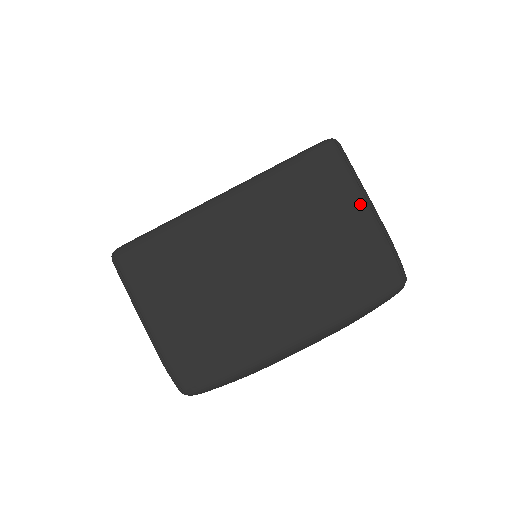
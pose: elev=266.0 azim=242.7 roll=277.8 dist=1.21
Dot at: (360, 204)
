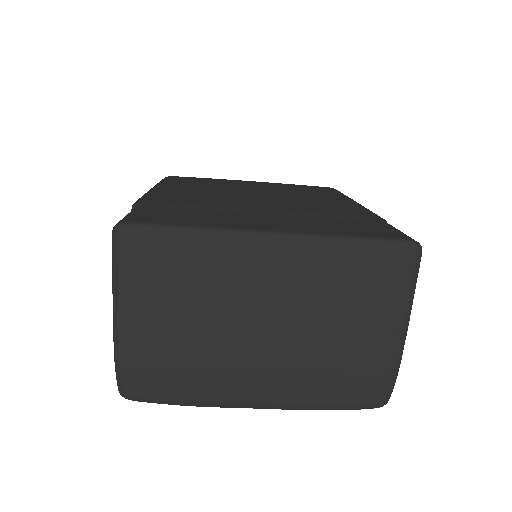
Dot at: (398, 322)
